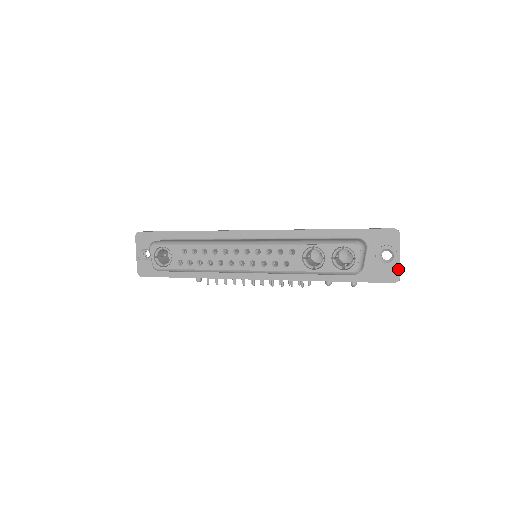
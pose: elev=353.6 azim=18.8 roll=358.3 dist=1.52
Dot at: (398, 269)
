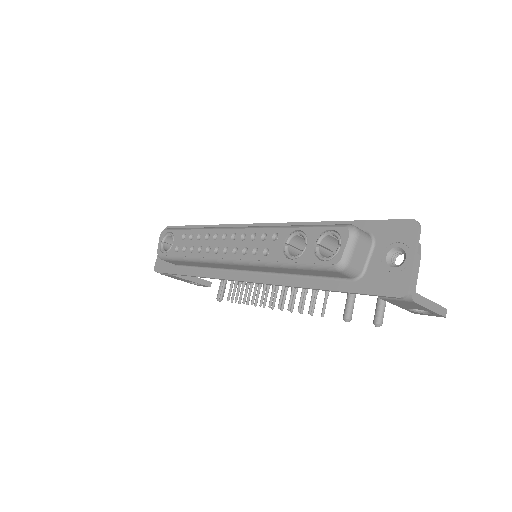
Dot at: (408, 277)
